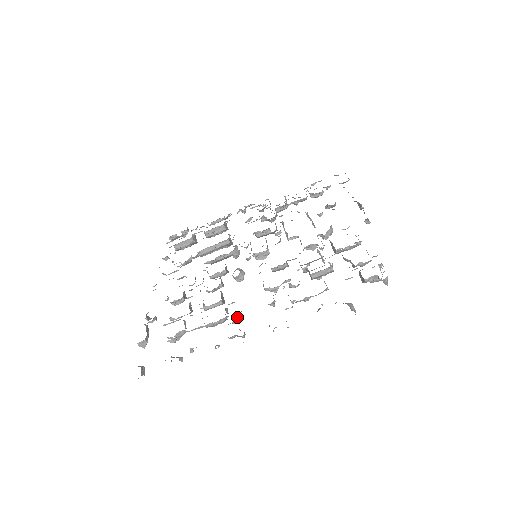
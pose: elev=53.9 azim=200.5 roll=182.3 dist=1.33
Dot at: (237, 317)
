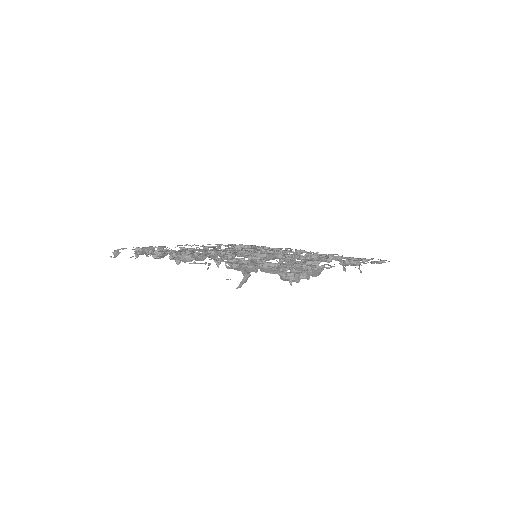
Dot at: (189, 255)
